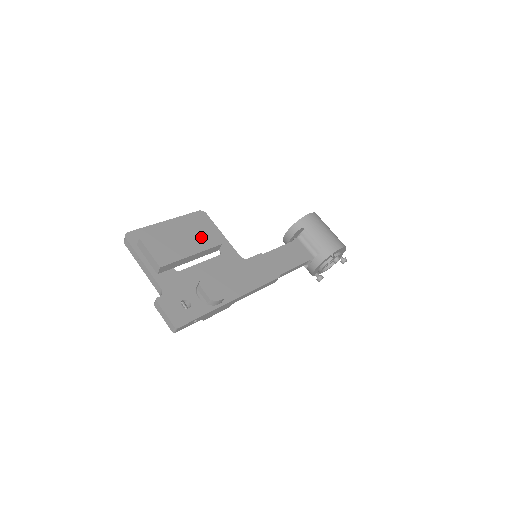
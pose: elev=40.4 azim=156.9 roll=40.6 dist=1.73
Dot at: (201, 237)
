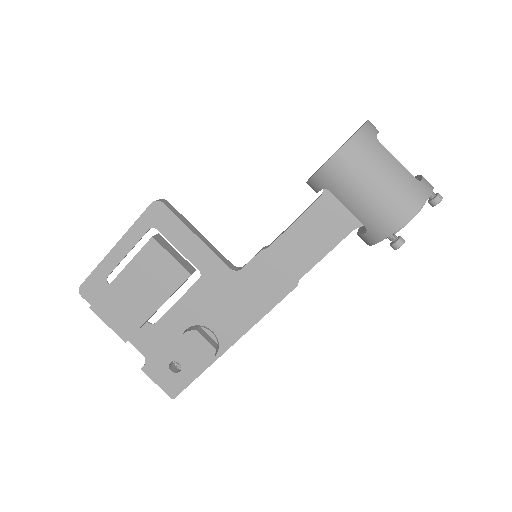
Dot at: (160, 274)
